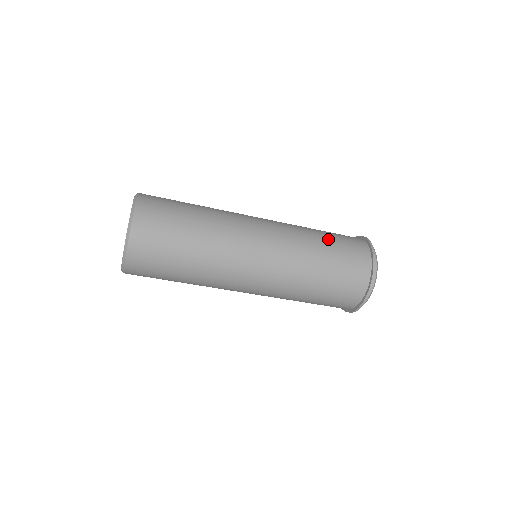
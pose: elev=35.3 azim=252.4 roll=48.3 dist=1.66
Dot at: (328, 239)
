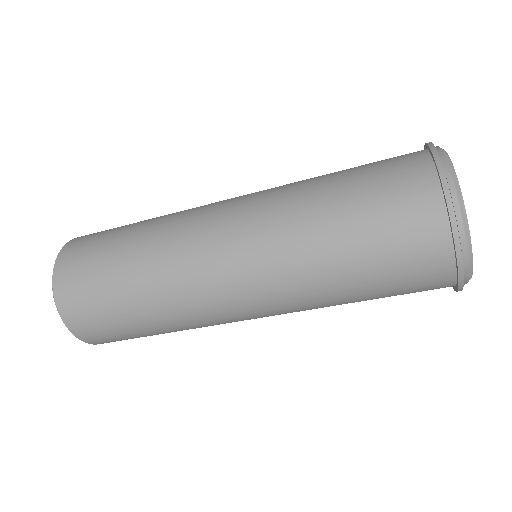
Dot at: (343, 191)
